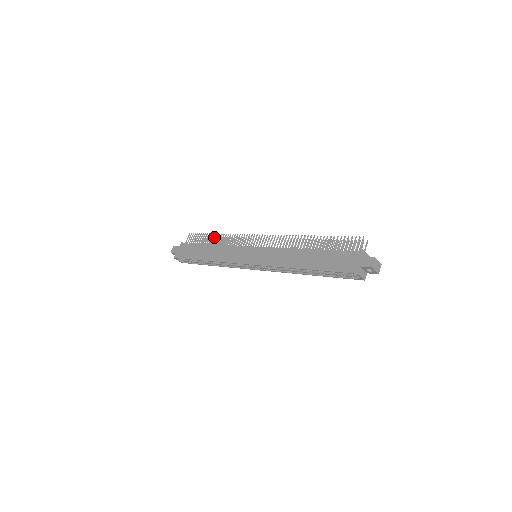
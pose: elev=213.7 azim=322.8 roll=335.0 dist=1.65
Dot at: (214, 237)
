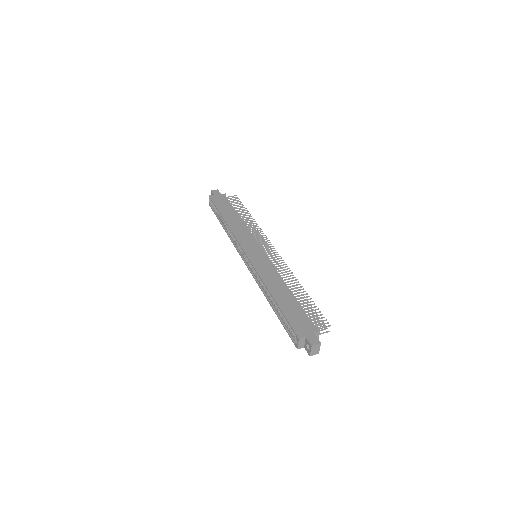
Dot at: (247, 215)
